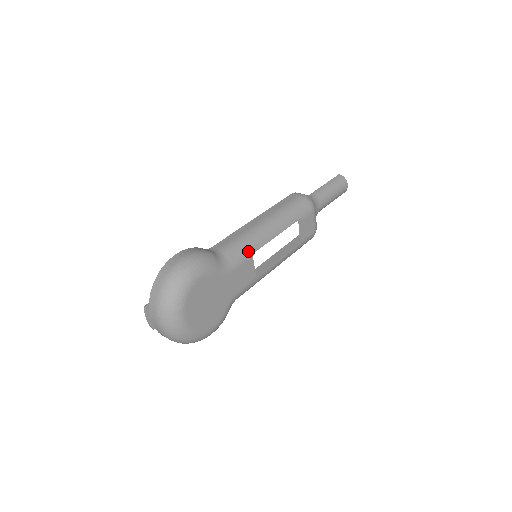
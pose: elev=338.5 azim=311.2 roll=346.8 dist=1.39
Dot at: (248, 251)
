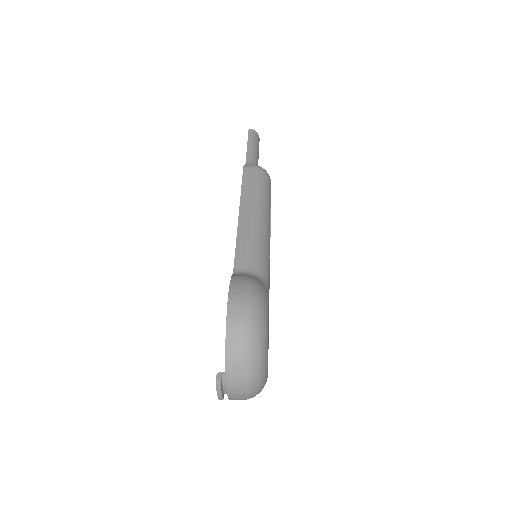
Dot at: (267, 256)
